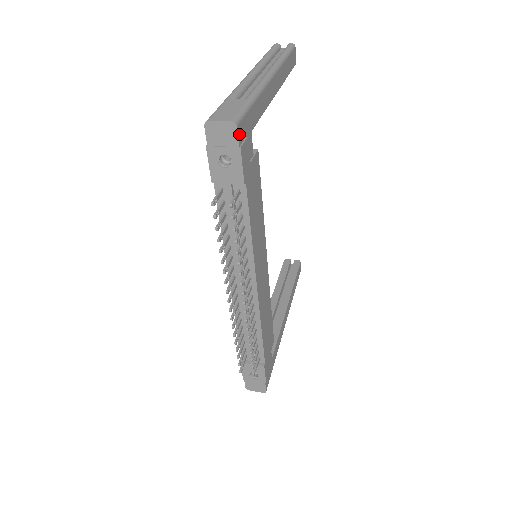
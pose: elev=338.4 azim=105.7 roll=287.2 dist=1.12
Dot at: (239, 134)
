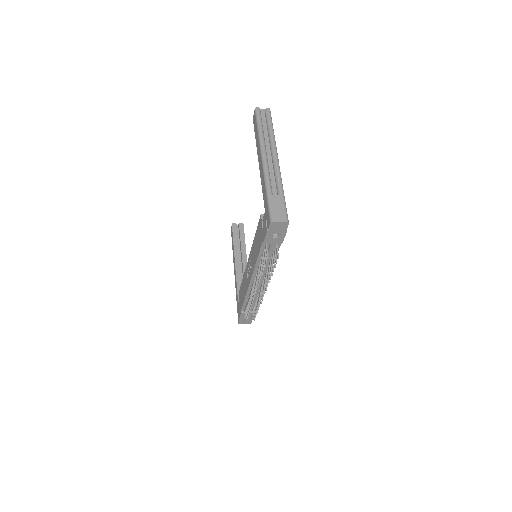
Dot at: (287, 225)
